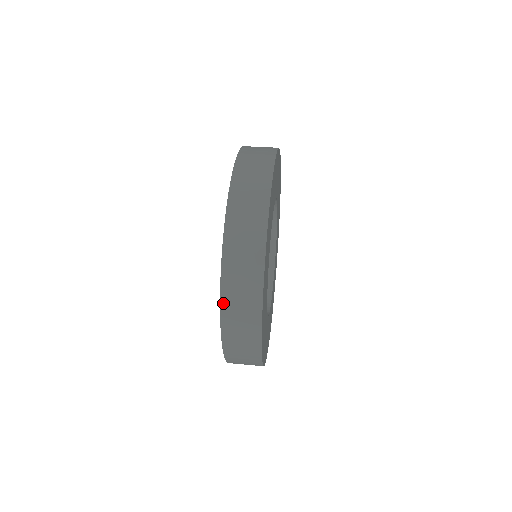
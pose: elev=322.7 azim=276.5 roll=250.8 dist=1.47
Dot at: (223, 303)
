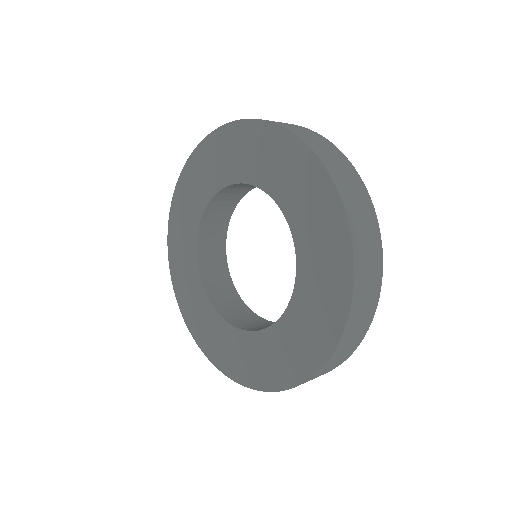
Dot at: (320, 371)
